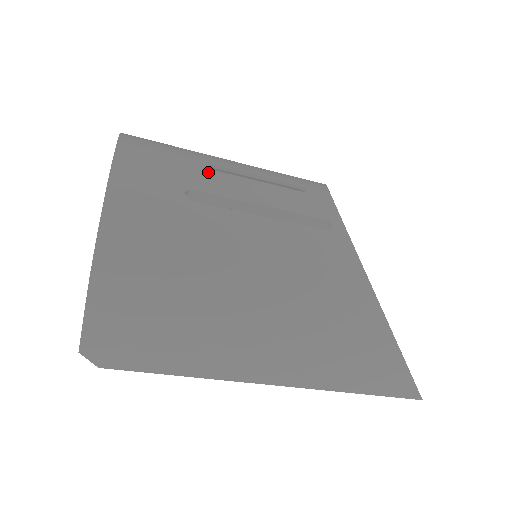
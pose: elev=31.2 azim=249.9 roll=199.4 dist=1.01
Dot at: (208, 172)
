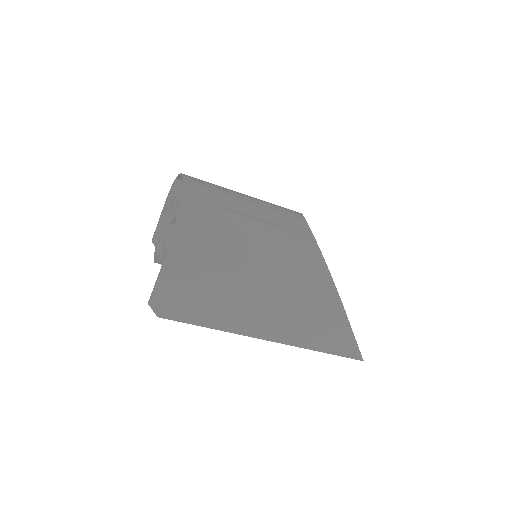
Dot at: (234, 197)
